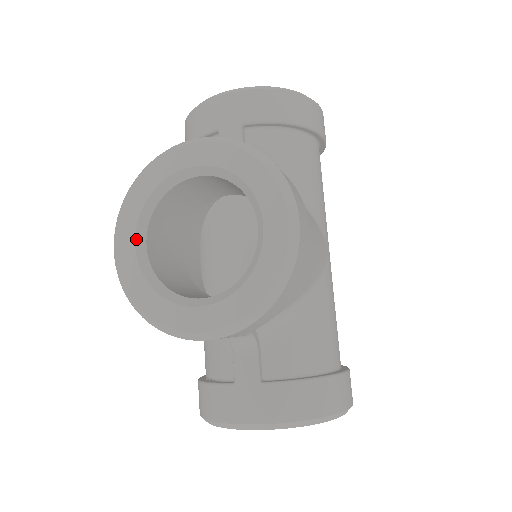
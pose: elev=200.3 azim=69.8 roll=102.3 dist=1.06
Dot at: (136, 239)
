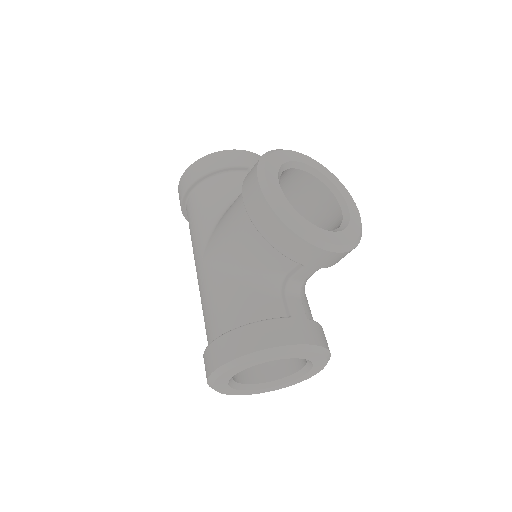
Dot at: (279, 182)
